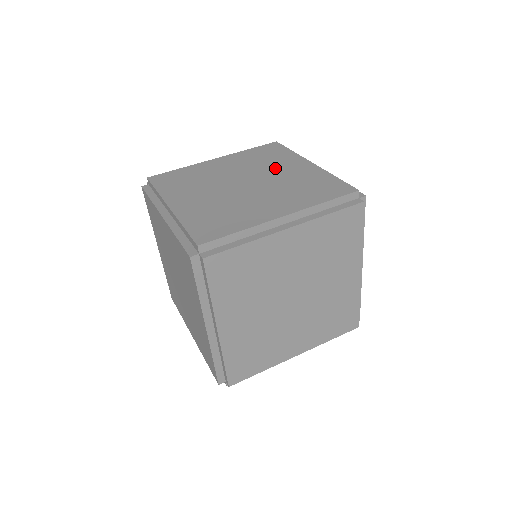
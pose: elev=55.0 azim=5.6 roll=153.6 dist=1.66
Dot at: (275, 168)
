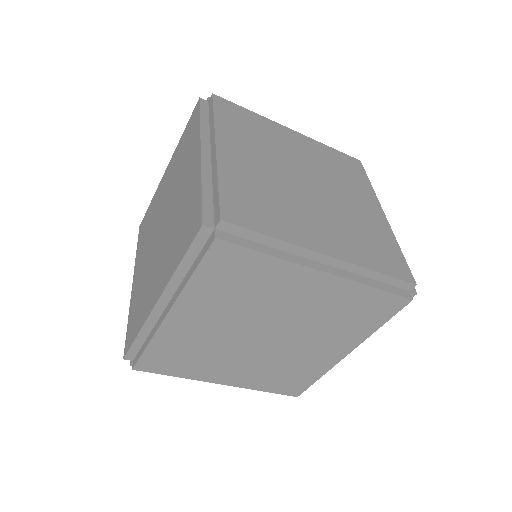
Dot at: (346, 190)
